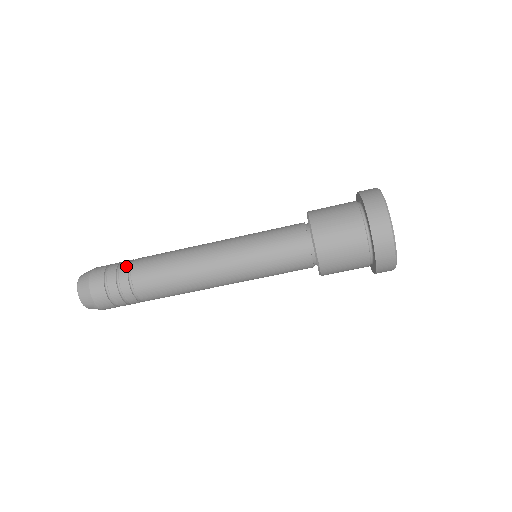
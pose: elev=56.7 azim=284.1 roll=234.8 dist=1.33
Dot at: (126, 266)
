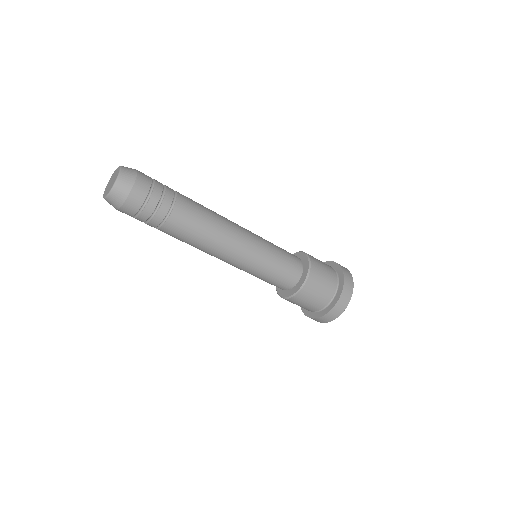
Dot at: (172, 189)
